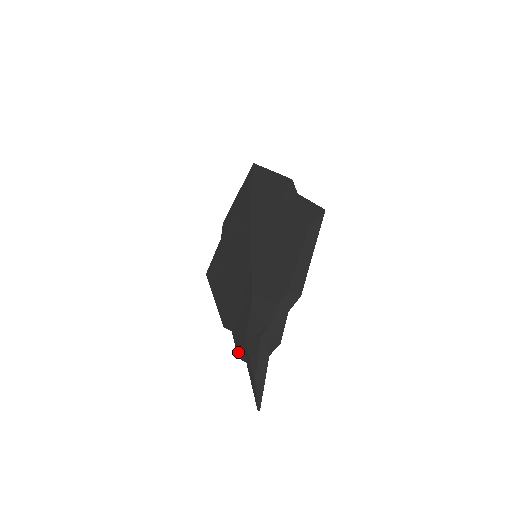
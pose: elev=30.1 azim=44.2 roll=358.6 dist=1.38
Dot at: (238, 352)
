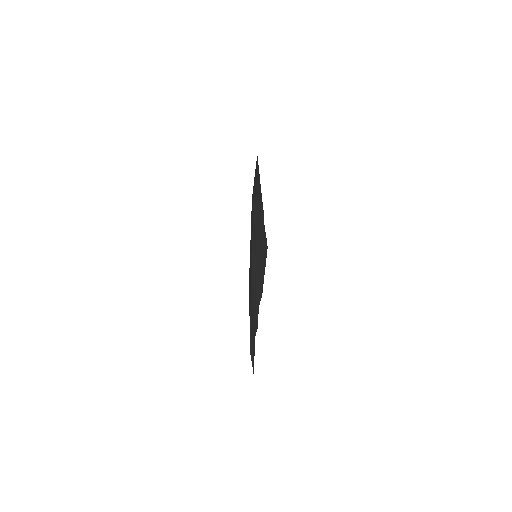
Dot at: (257, 325)
